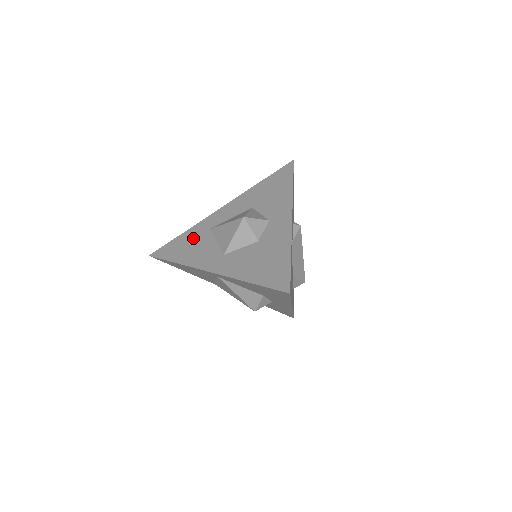
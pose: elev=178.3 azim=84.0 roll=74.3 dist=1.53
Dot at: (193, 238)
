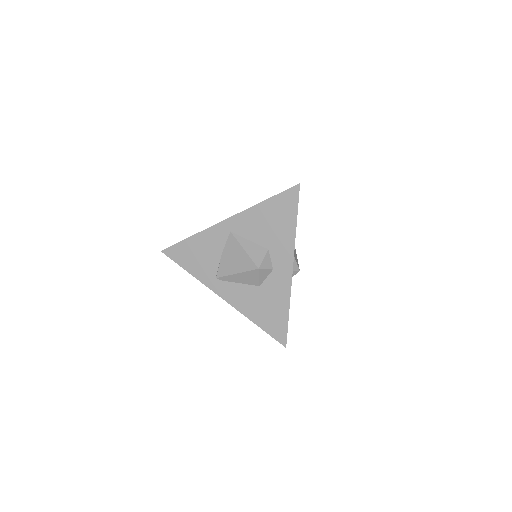
Dot at: occluded
